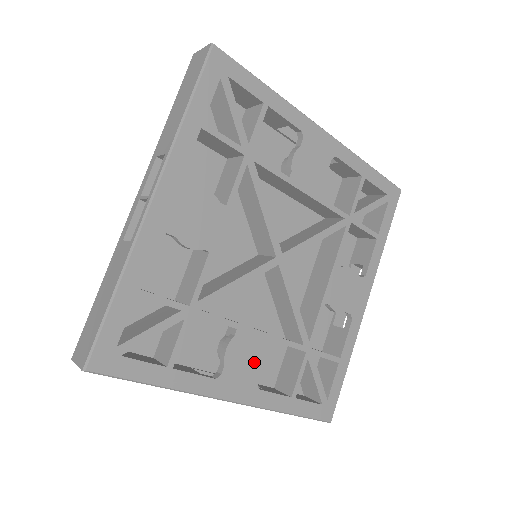
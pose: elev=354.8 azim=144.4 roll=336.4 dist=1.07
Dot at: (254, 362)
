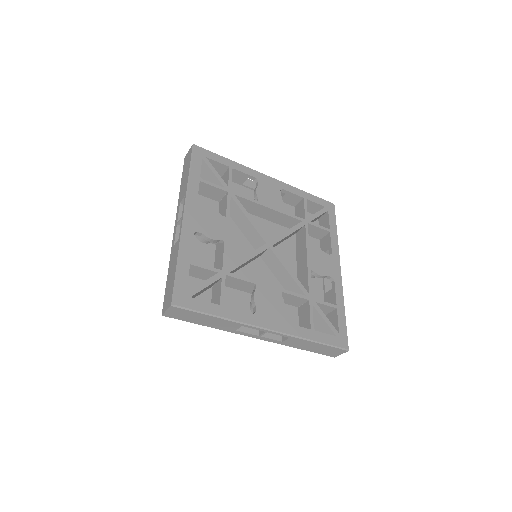
Dot at: (275, 305)
